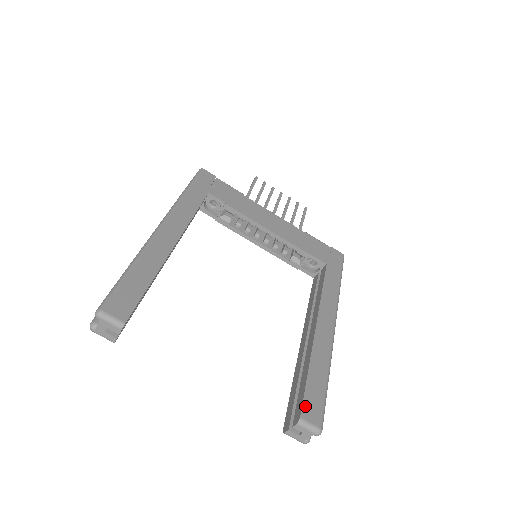
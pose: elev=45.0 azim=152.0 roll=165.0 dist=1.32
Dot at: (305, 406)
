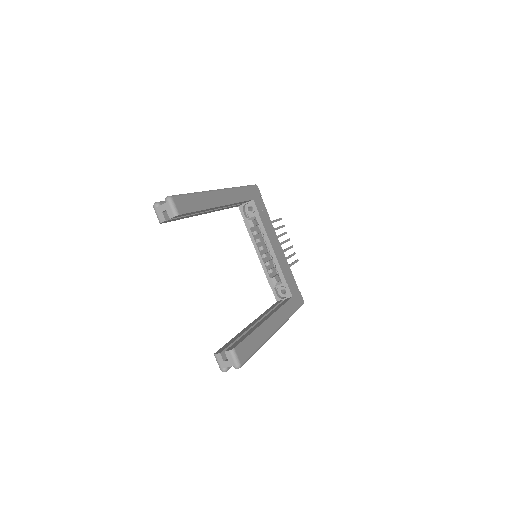
Dot at: (240, 346)
